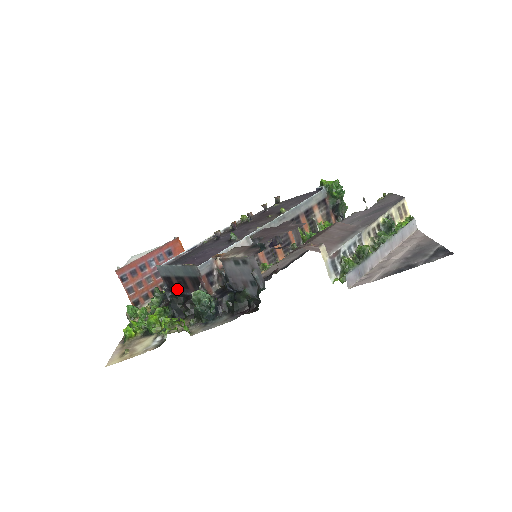
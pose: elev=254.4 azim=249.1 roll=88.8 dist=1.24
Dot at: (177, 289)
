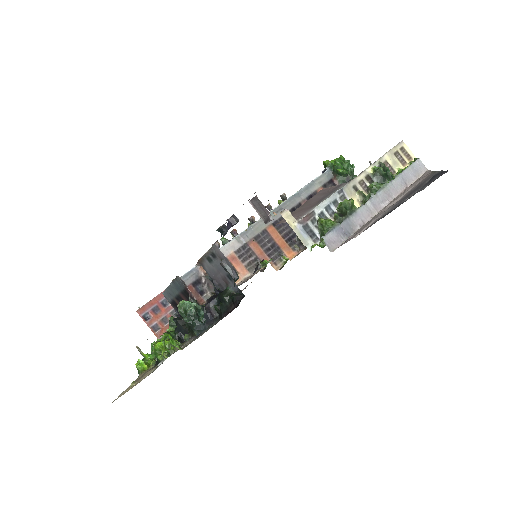
Dot at: occluded
